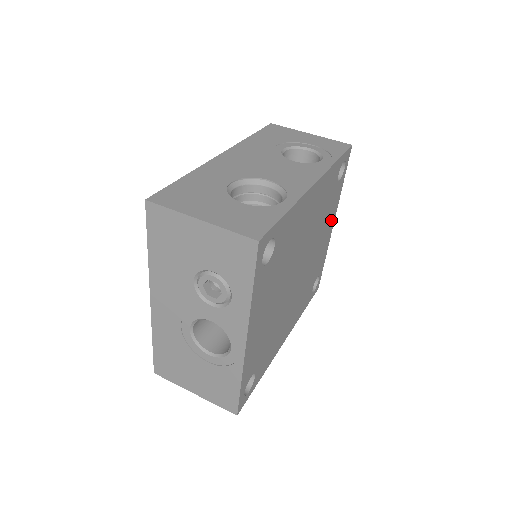
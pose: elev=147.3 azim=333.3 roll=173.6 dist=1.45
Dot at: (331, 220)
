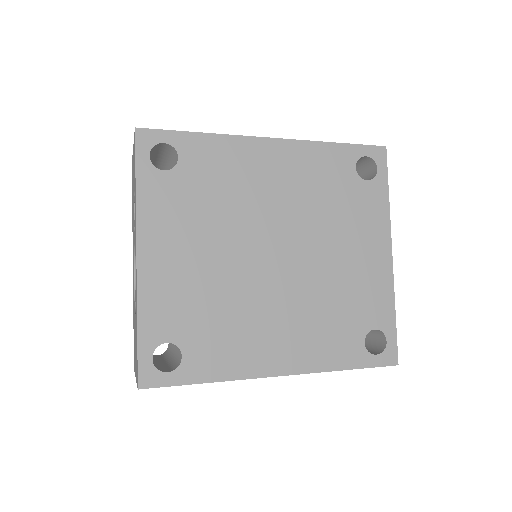
Dot at: (375, 238)
